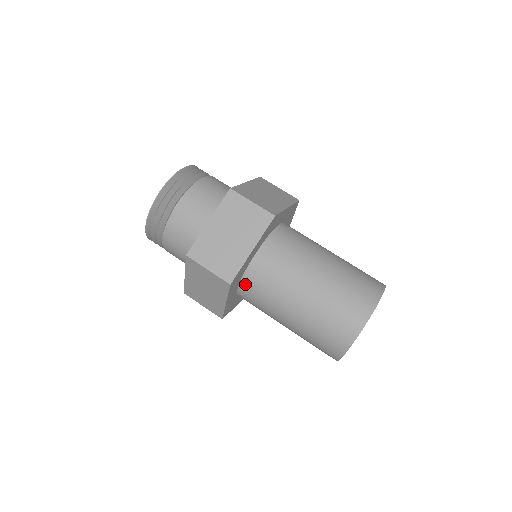
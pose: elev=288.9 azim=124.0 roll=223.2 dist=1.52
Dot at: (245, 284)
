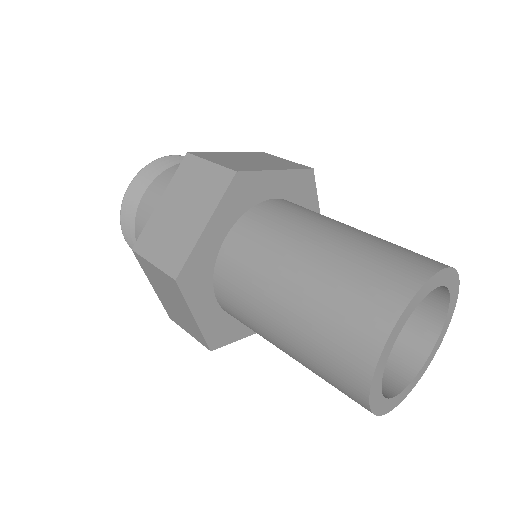
Dot at: (244, 223)
